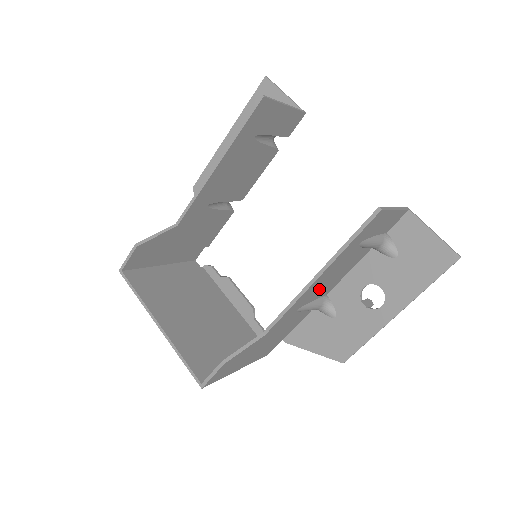
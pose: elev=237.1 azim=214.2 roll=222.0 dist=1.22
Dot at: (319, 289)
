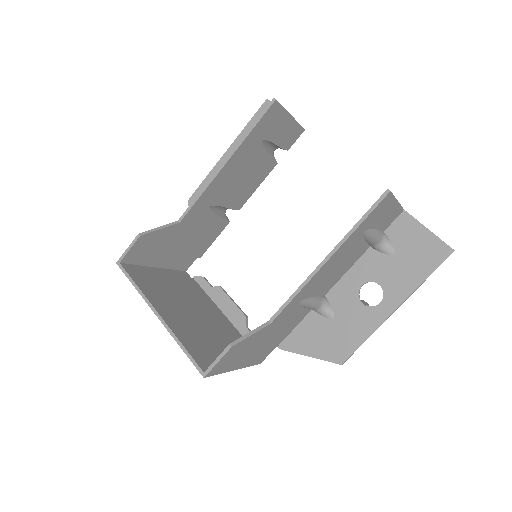
Dot at: (323, 281)
